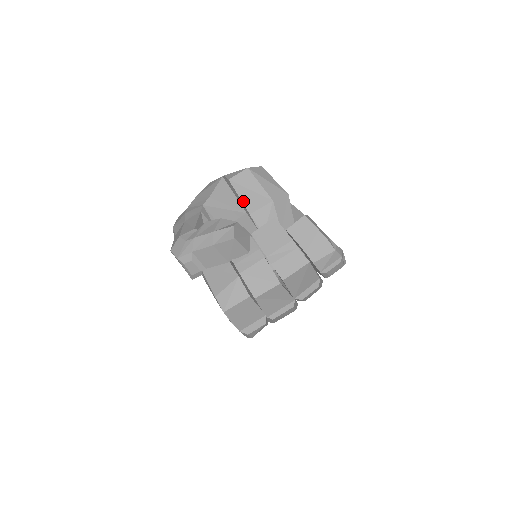
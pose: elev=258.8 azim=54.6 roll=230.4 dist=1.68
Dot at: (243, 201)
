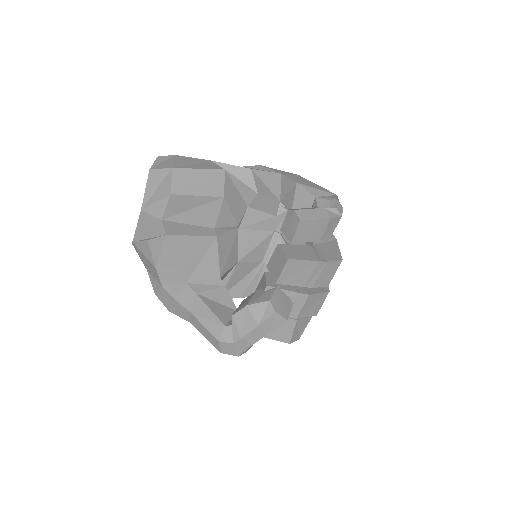
Dot at: (197, 224)
